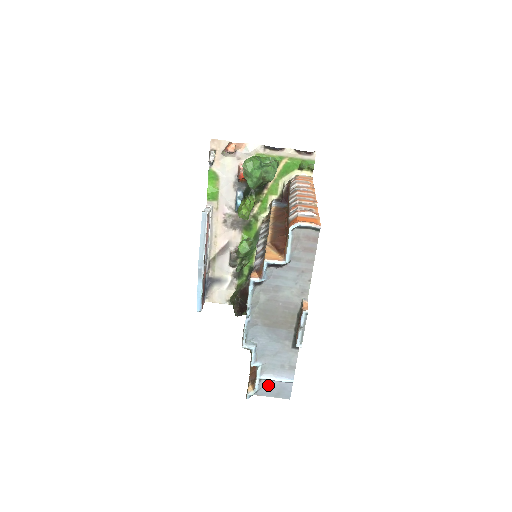
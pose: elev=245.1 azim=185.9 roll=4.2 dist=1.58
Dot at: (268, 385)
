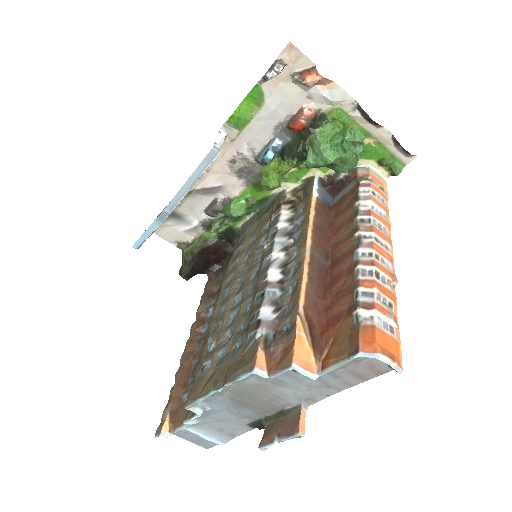
Dot at: (190, 433)
